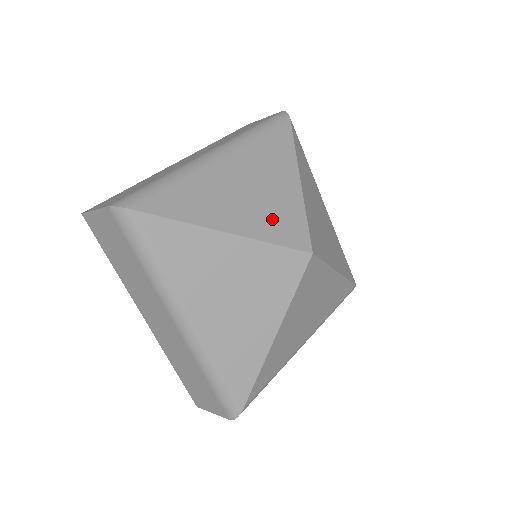
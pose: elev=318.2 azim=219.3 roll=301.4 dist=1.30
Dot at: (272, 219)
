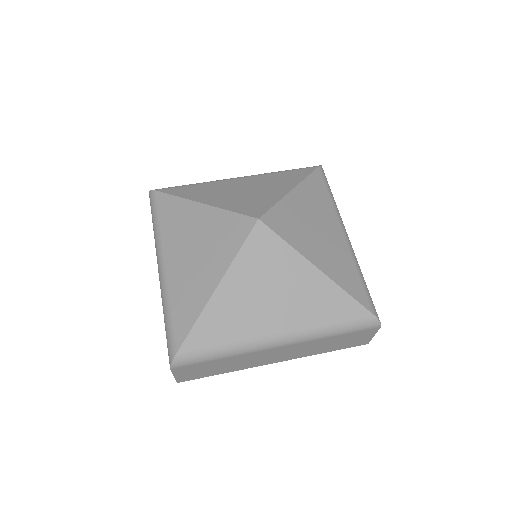
Dot at: (243, 202)
